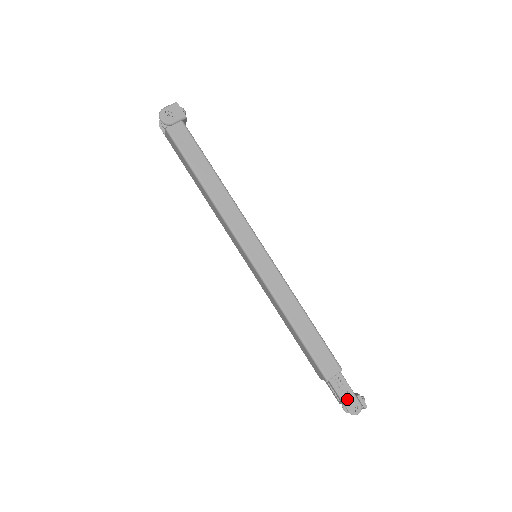
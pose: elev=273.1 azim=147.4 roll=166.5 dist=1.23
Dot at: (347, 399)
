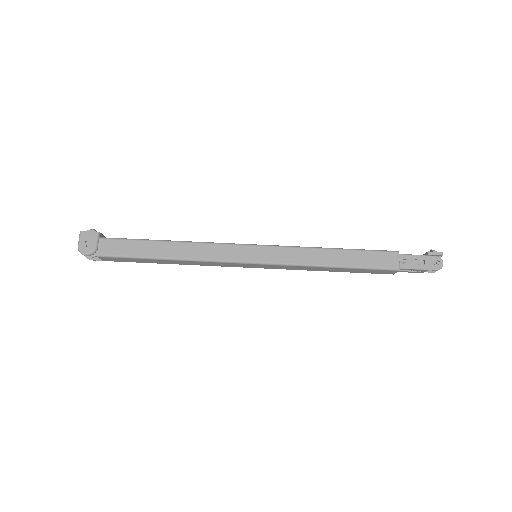
Dot at: (425, 264)
